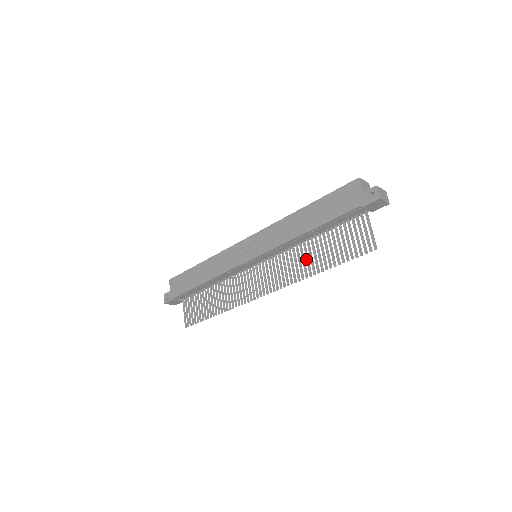
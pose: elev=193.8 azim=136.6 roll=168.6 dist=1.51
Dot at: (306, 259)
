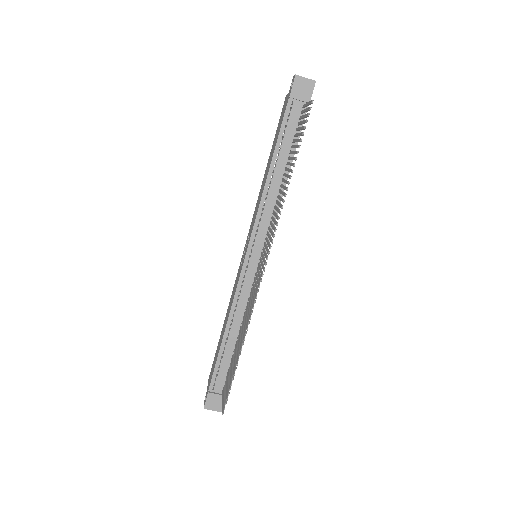
Dot at: occluded
